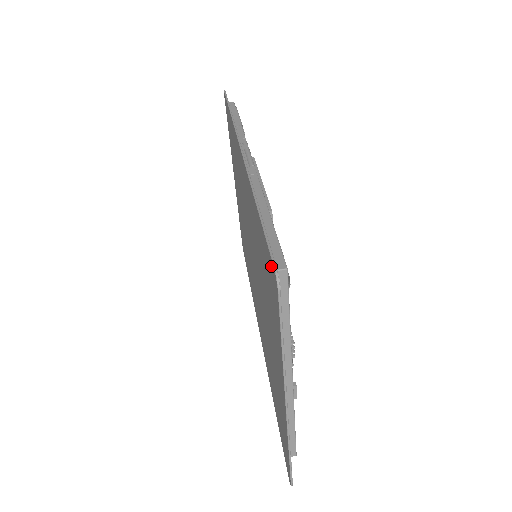
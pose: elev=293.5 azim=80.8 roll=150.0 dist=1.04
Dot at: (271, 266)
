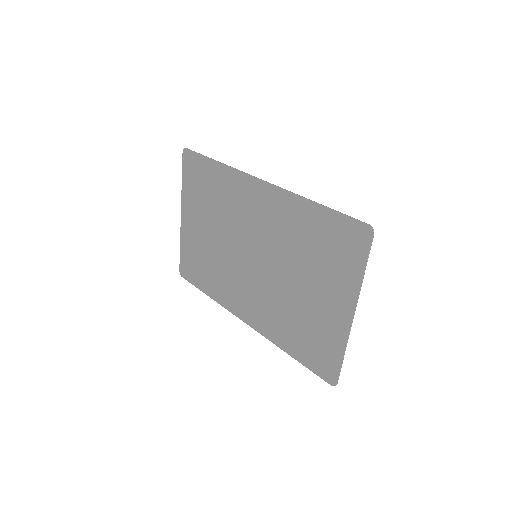
Dot at: (359, 227)
